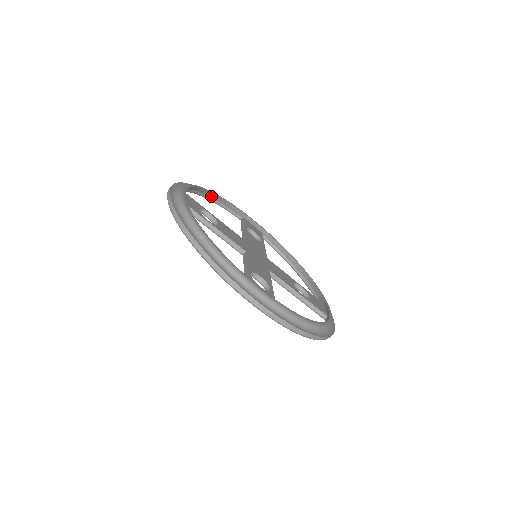
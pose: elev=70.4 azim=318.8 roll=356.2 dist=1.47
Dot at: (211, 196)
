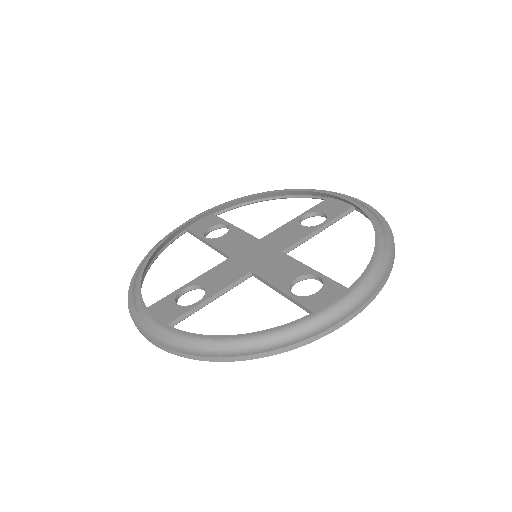
Dot at: (279, 195)
